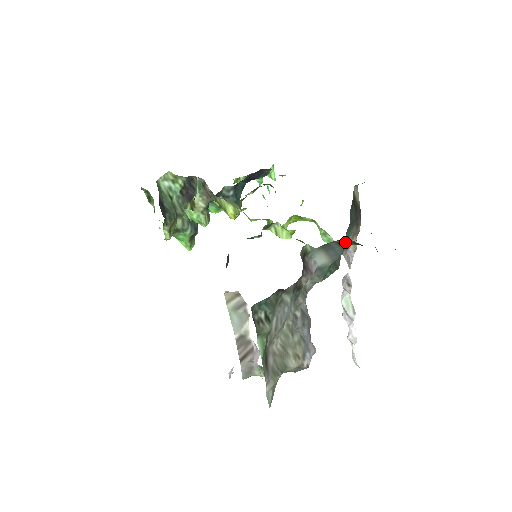
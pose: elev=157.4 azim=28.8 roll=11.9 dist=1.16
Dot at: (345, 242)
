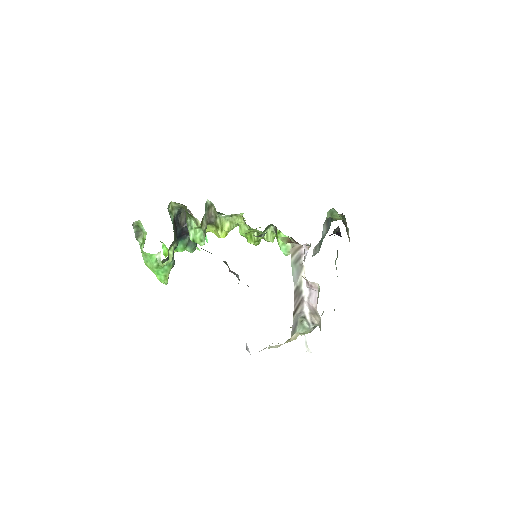
Dot at: occluded
